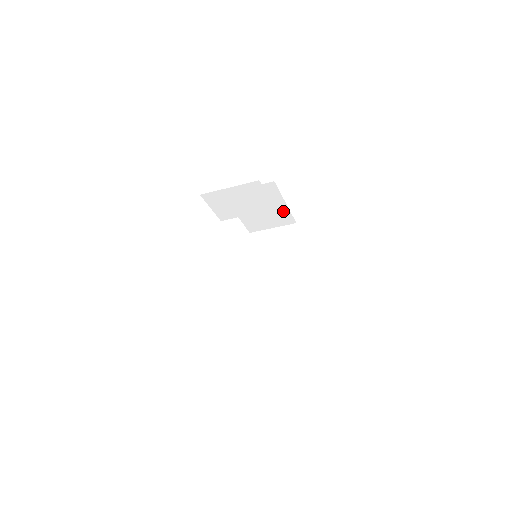
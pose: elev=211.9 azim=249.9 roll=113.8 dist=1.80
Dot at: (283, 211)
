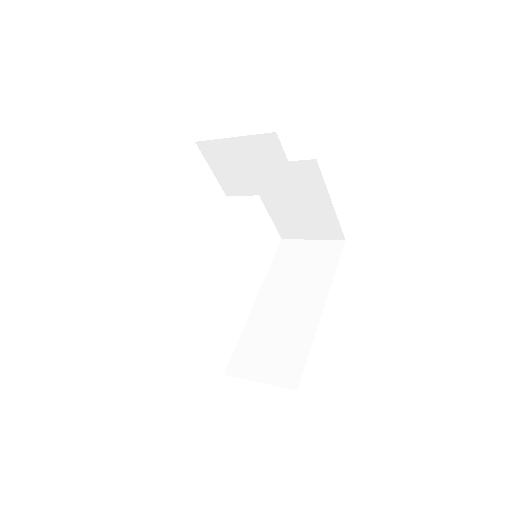
Dot at: (327, 215)
